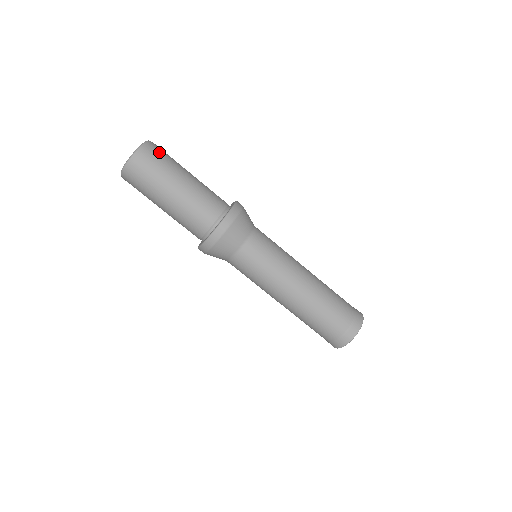
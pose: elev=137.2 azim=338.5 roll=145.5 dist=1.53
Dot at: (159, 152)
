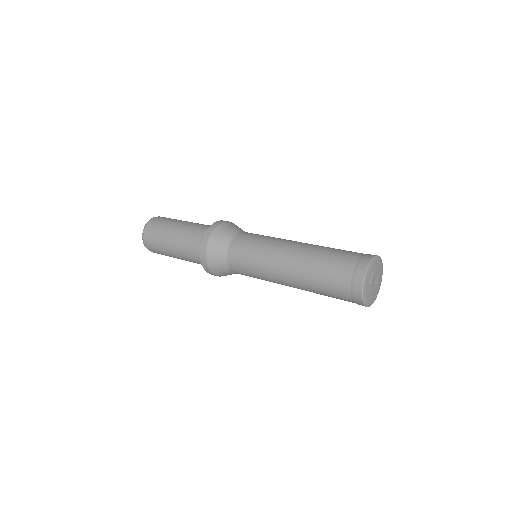
Dot at: occluded
